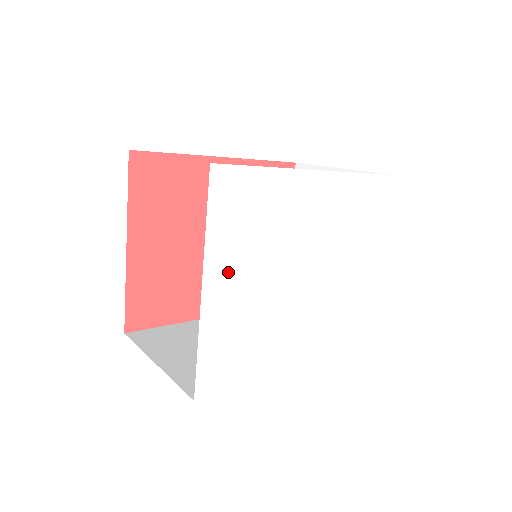
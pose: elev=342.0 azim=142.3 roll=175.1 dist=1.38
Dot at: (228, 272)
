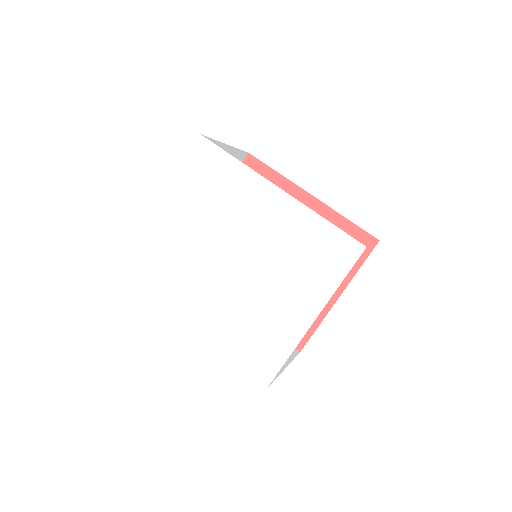
Dot at: (180, 209)
